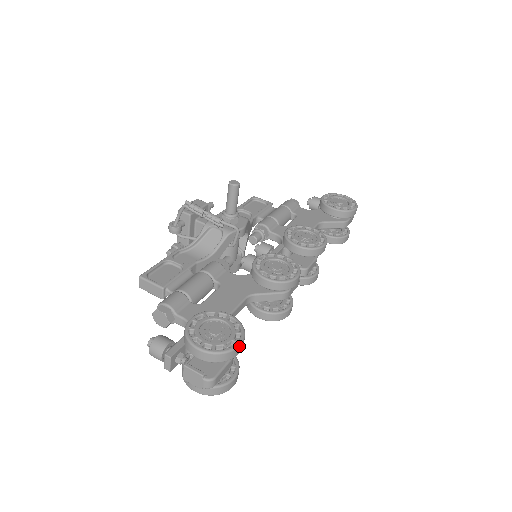
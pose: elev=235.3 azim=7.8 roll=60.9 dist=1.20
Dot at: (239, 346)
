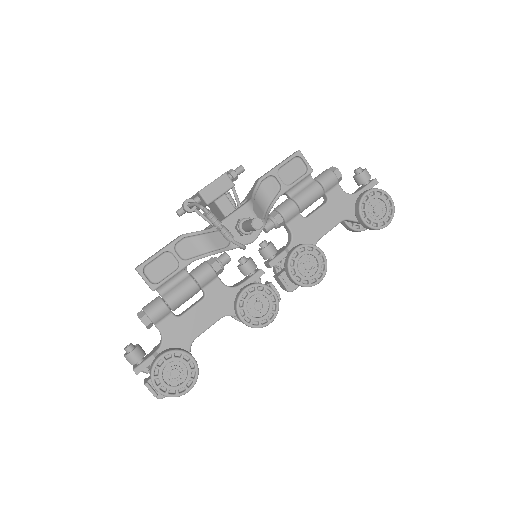
Dot at: (187, 392)
